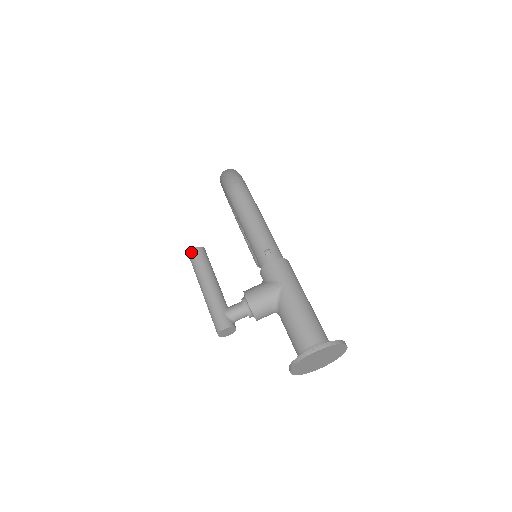
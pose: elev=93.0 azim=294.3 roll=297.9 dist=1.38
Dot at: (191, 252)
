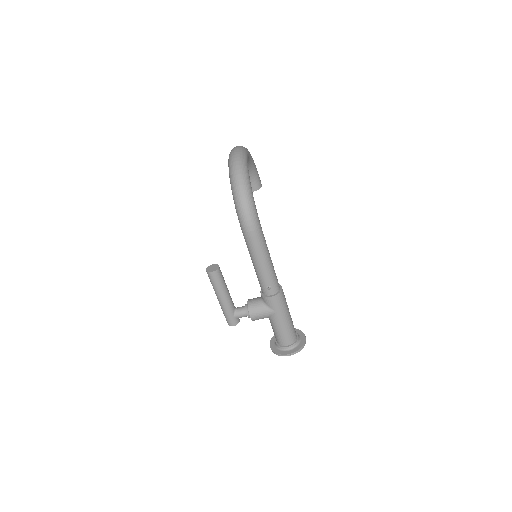
Dot at: (209, 274)
